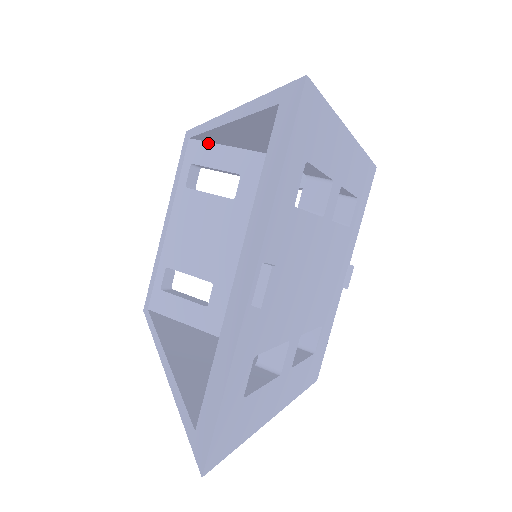
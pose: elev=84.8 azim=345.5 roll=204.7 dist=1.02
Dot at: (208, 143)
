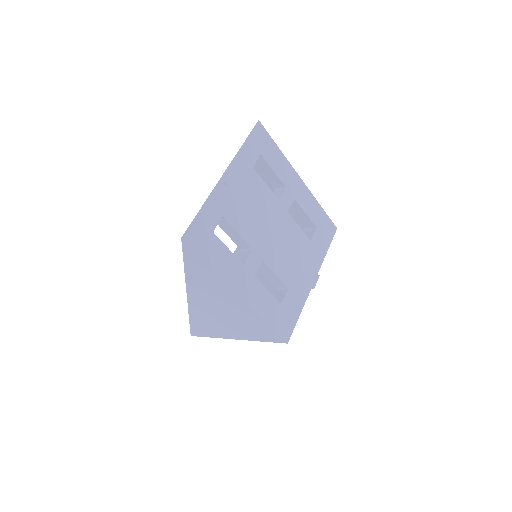
Dot at: occluded
